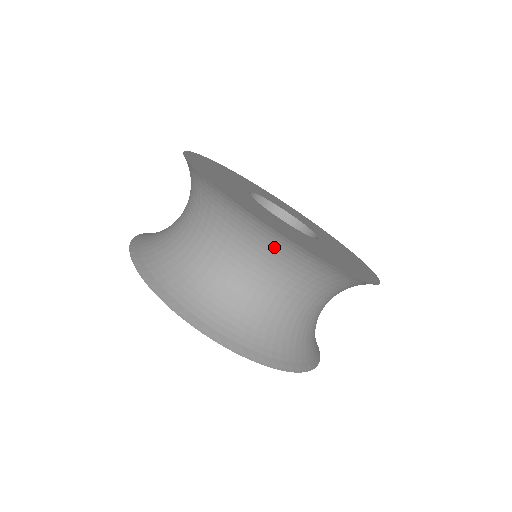
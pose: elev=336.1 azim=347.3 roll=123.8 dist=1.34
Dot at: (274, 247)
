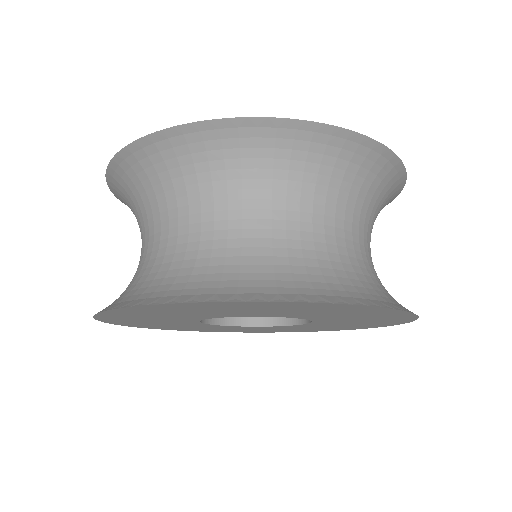
Dot at: (177, 163)
